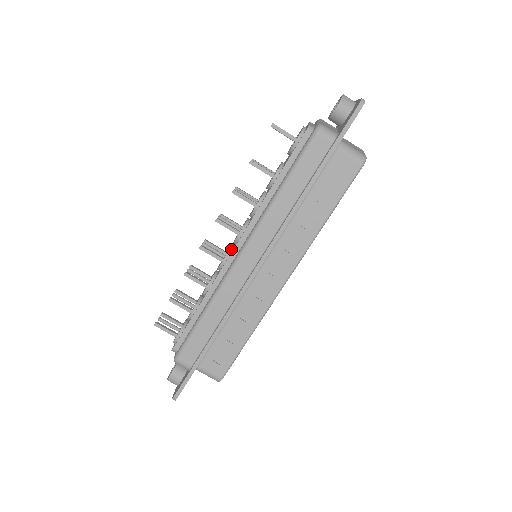
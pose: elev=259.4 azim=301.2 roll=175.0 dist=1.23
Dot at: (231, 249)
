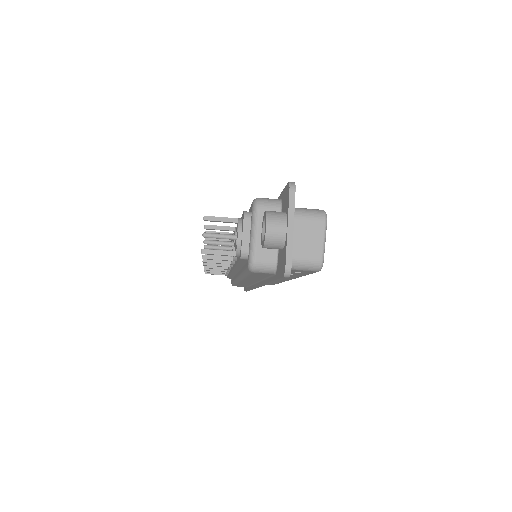
Dot at: occluded
